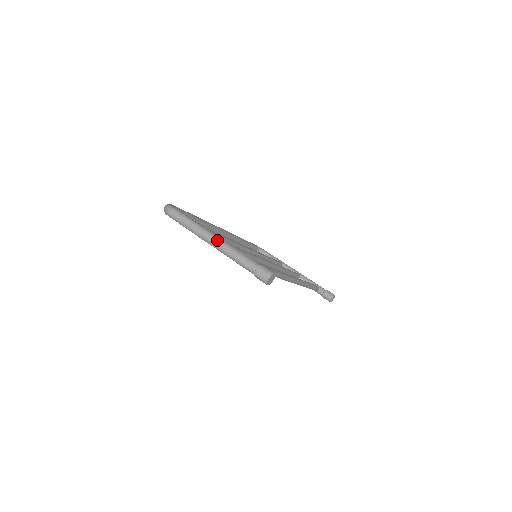
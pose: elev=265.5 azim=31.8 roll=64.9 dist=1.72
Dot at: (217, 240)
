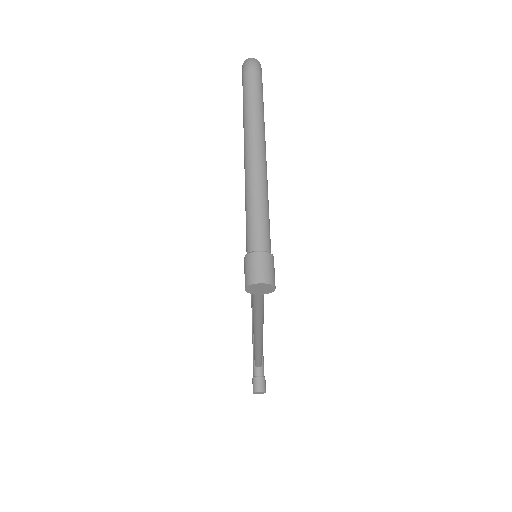
Dot at: (261, 157)
